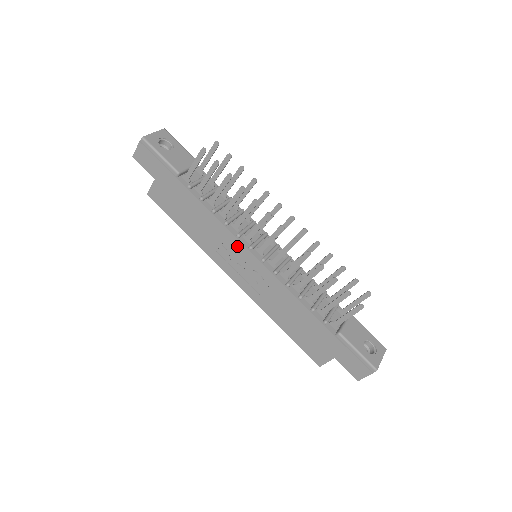
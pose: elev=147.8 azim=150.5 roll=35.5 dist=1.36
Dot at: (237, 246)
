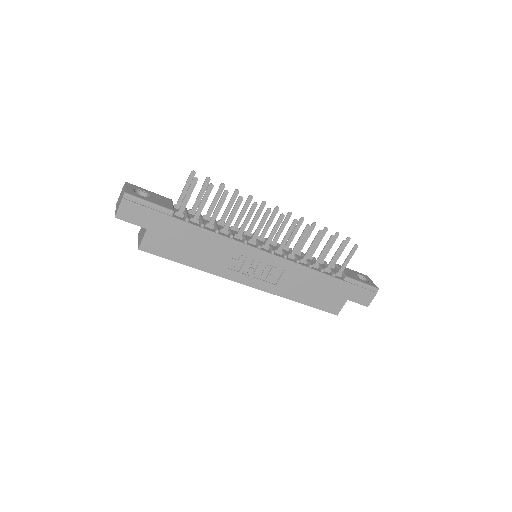
Dot at: (248, 251)
